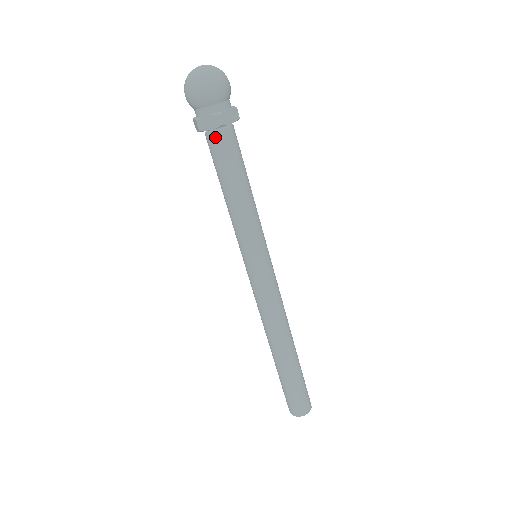
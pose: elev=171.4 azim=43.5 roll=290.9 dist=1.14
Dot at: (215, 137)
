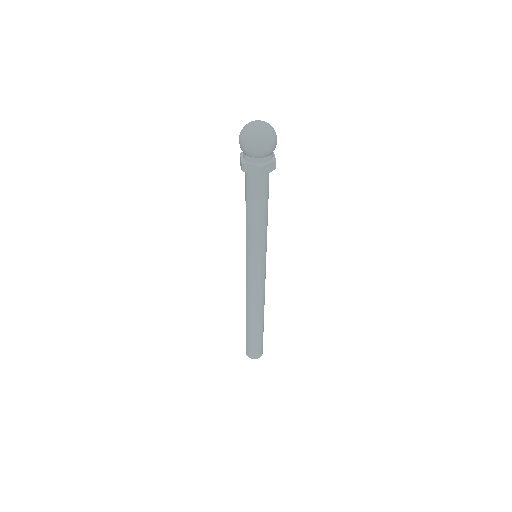
Dot at: (264, 177)
